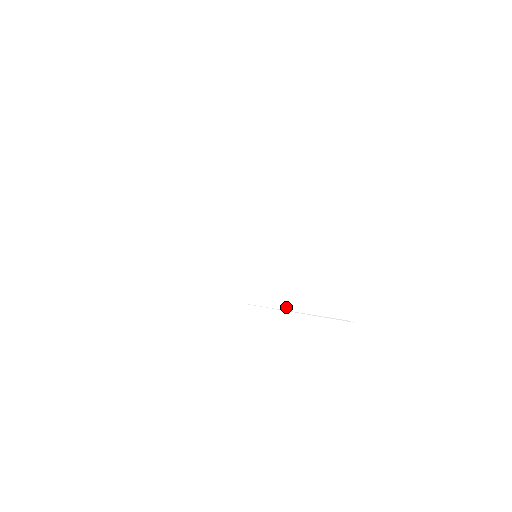
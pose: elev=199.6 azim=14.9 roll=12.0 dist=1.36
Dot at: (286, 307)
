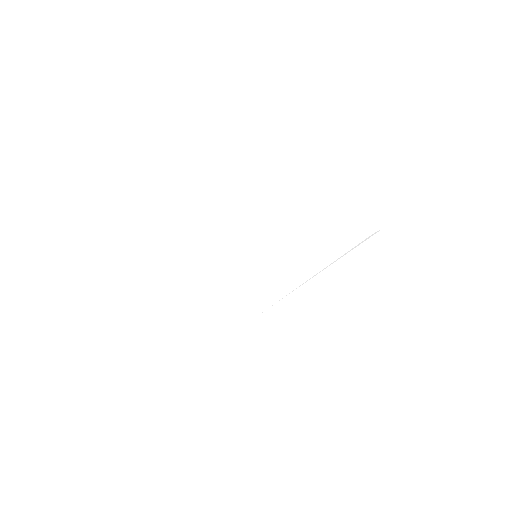
Dot at: (309, 275)
